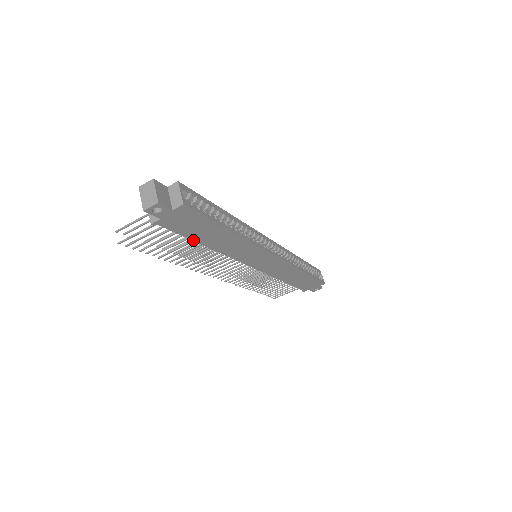
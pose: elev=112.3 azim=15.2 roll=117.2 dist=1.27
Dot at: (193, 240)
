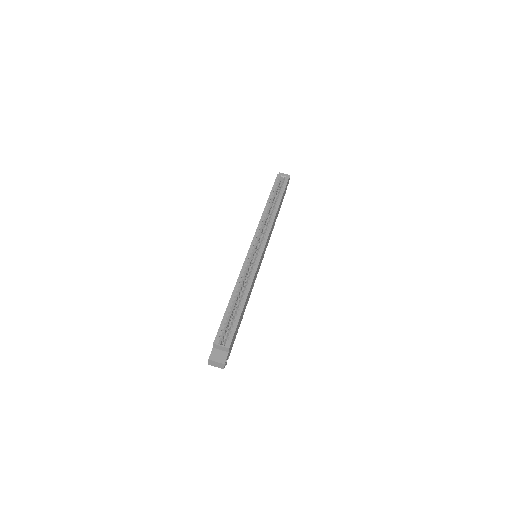
Dot at: (240, 323)
